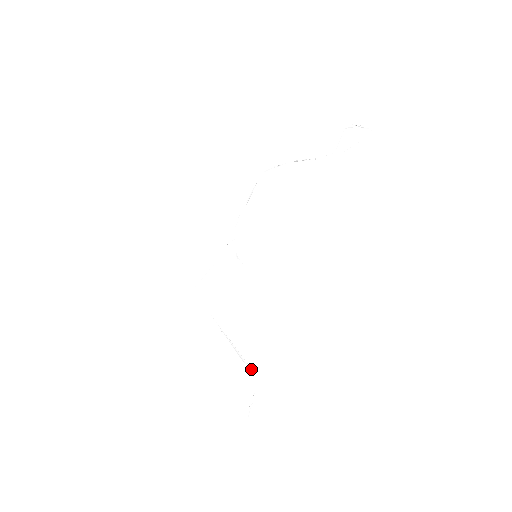
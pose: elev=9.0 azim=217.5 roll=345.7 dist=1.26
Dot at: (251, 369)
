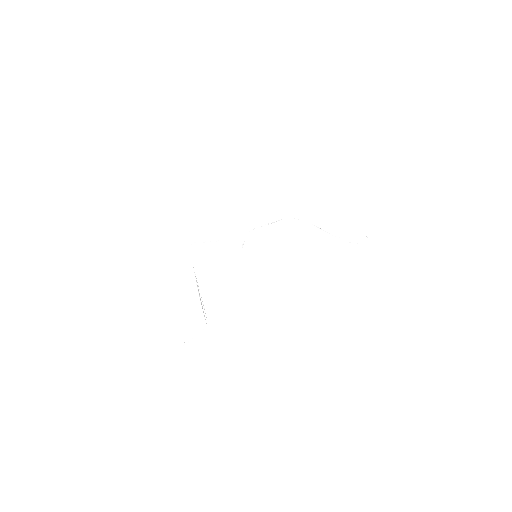
Dot at: (206, 318)
